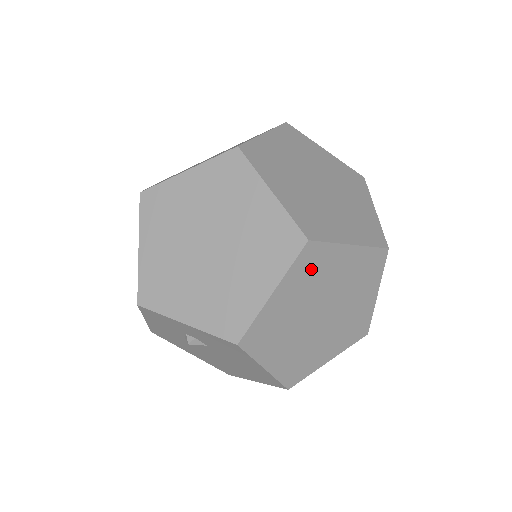
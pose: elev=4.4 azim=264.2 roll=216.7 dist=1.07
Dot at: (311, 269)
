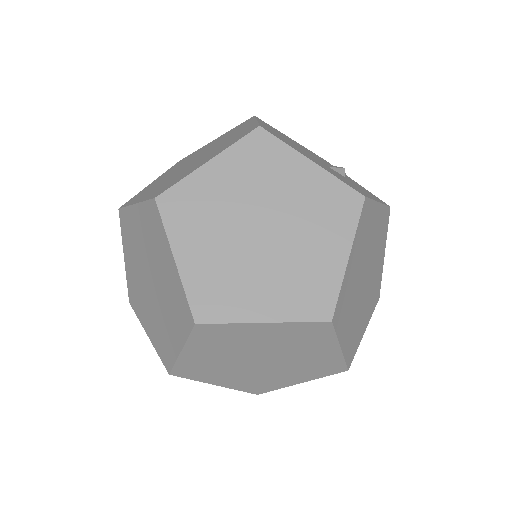
Dot at: (218, 338)
